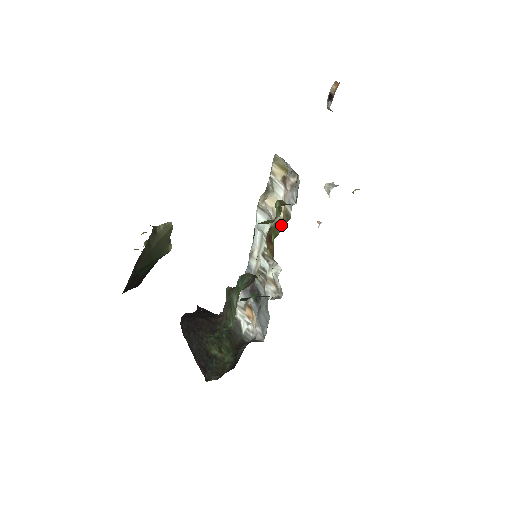
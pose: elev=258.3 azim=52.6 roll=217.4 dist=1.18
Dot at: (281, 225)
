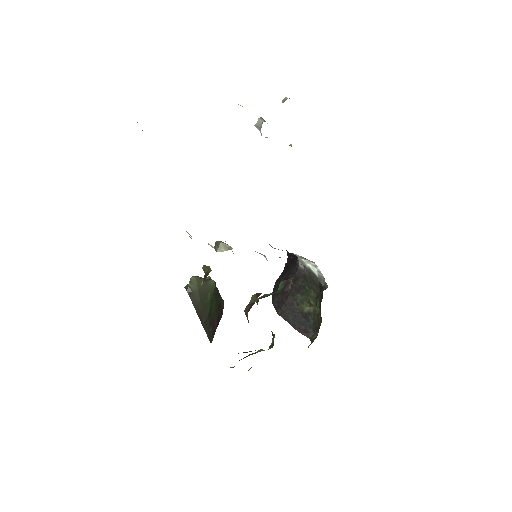
Dot at: occluded
